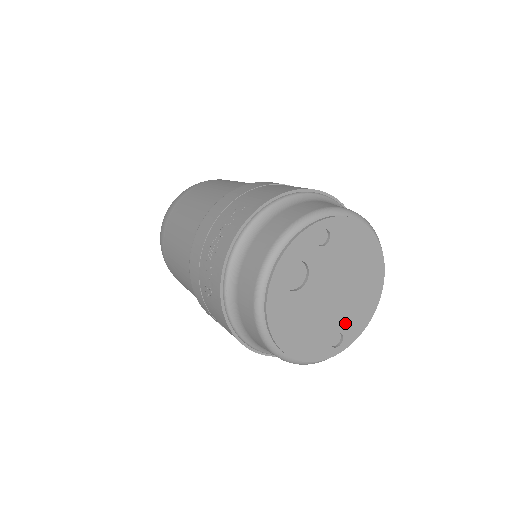
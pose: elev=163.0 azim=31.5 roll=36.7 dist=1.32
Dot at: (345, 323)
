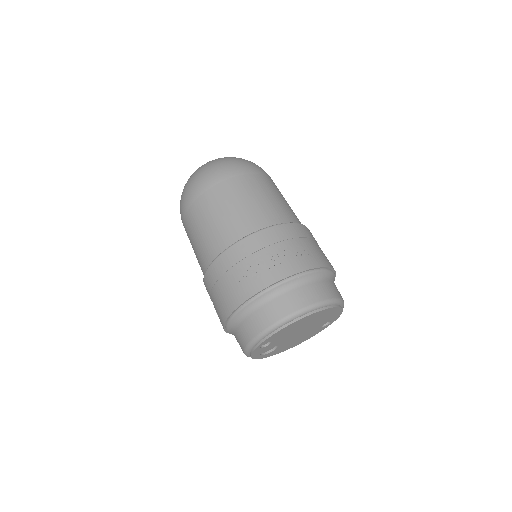
Dot at: (324, 322)
